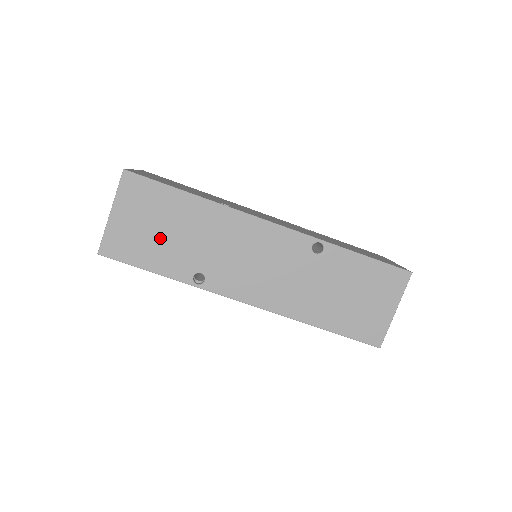
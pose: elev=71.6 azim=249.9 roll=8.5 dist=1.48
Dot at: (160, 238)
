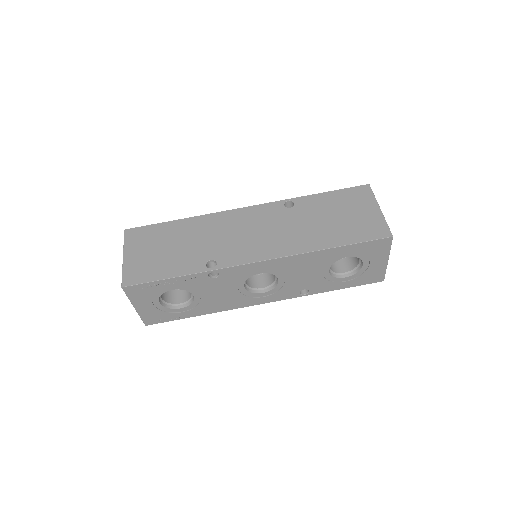
Dot at: (168, 254)
